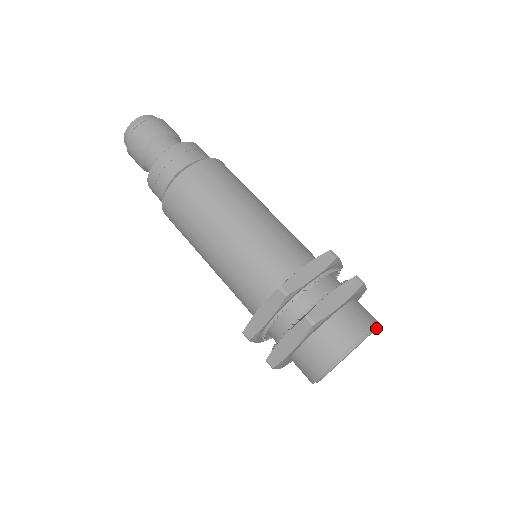
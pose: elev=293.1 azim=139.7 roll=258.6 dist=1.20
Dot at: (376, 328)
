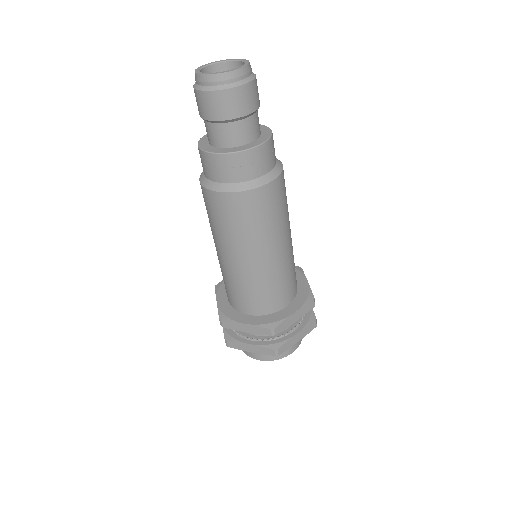
Dot at: (283, 357)
